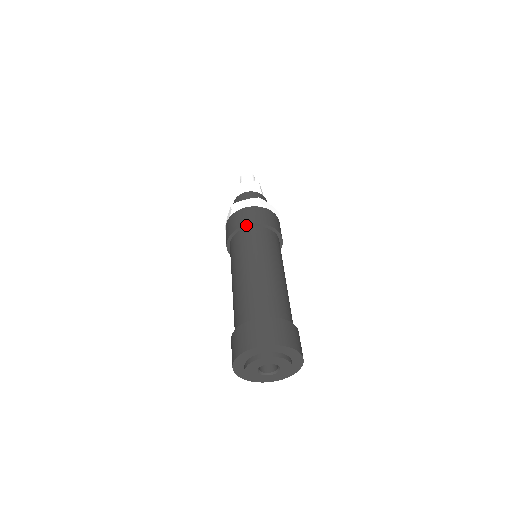
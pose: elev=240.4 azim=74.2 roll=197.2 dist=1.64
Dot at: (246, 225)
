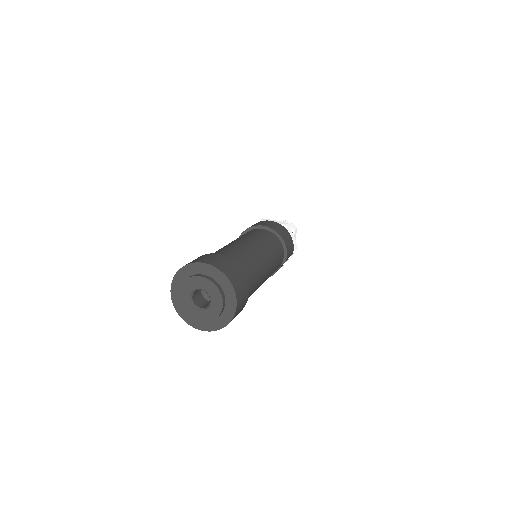
Dot at: (240, 235)
